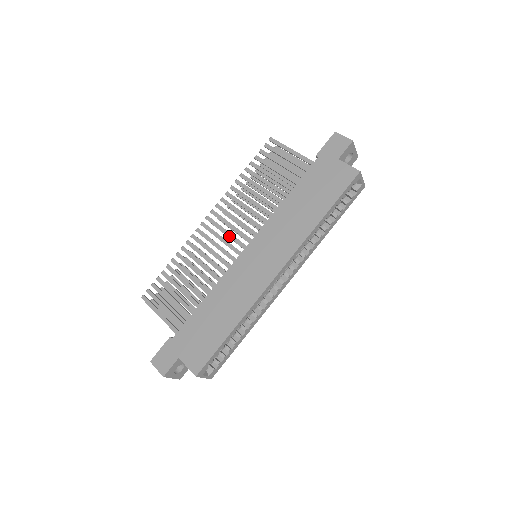
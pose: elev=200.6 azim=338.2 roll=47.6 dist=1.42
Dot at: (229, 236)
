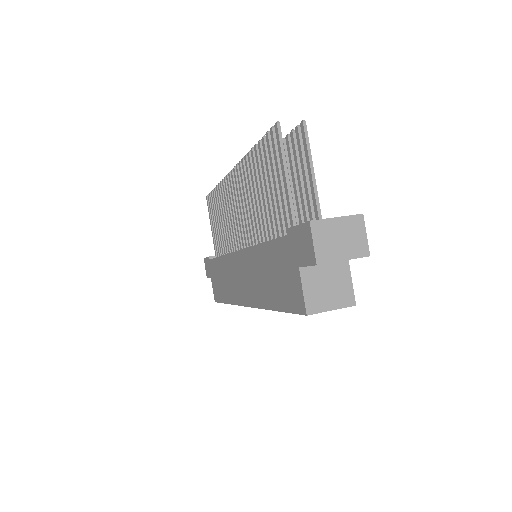
Dot at: (238, 217)
